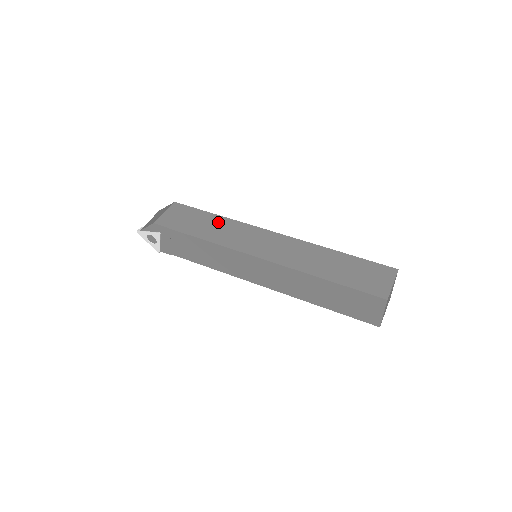
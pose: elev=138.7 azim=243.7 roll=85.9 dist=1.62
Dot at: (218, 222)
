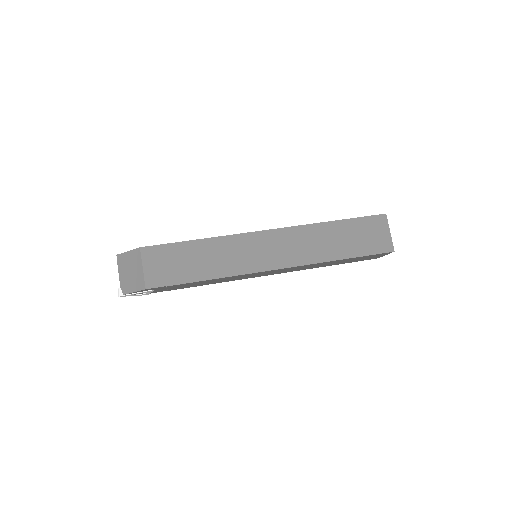
Dot at: (207, 249)
